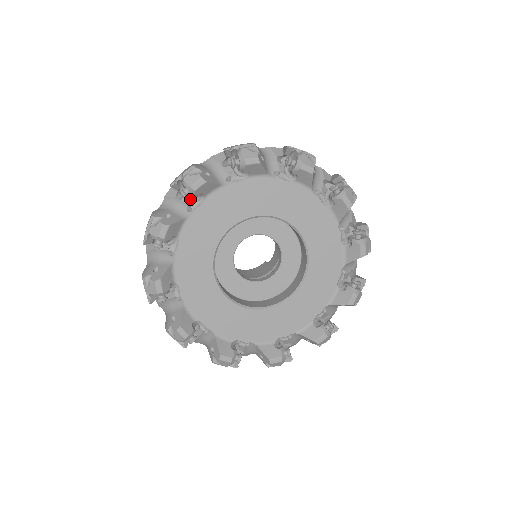
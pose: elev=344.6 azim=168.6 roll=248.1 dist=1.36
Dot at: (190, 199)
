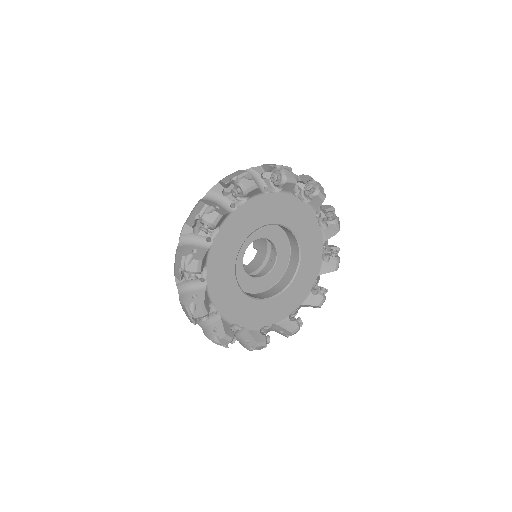
Dot at: (234, 198)
